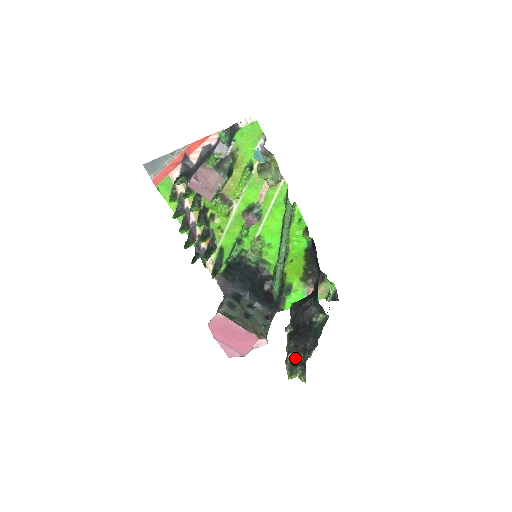
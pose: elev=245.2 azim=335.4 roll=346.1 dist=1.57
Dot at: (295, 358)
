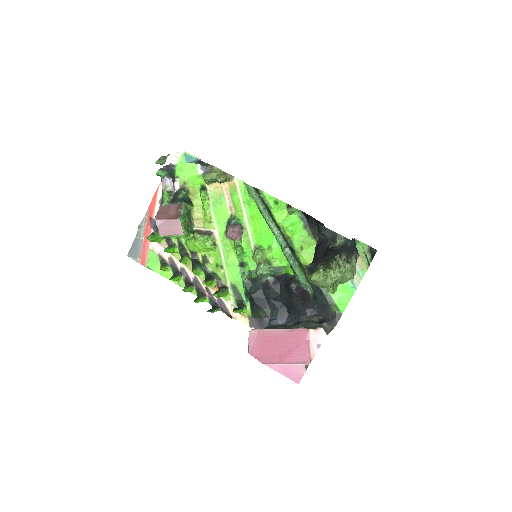
Dot at: (314, 266)
